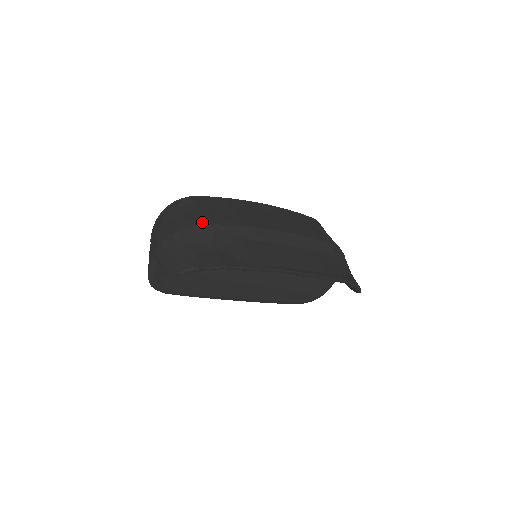
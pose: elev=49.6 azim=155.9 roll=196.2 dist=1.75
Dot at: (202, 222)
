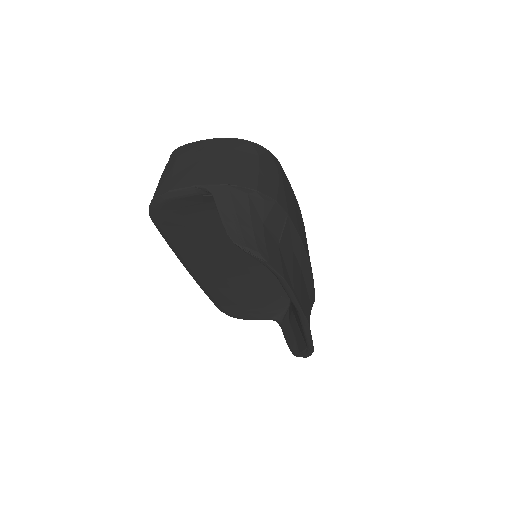
Dot at: (282, 203)
